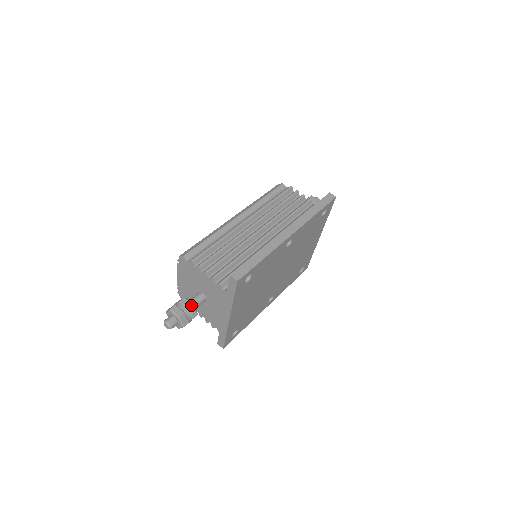
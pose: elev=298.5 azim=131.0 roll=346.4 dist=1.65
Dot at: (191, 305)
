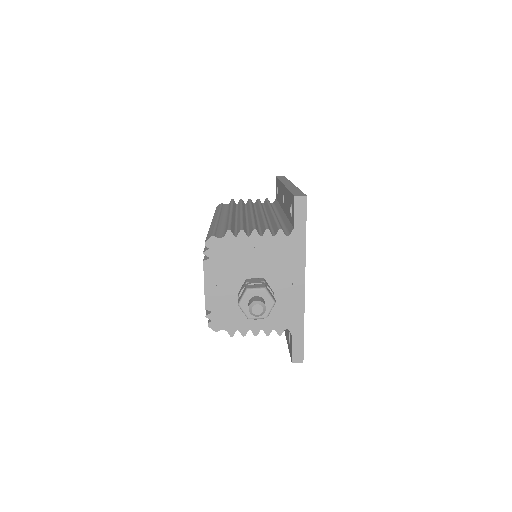
Dot at: (262, 279)
